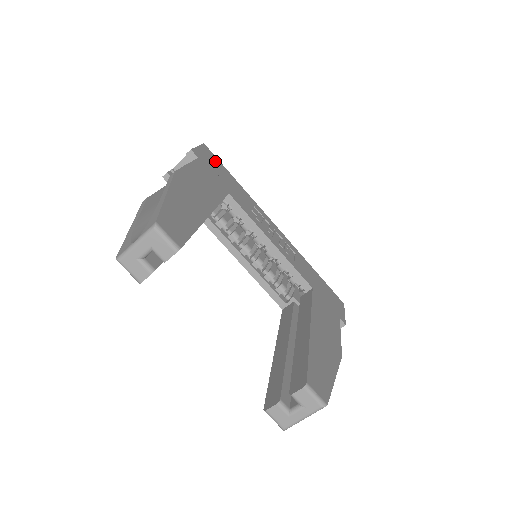
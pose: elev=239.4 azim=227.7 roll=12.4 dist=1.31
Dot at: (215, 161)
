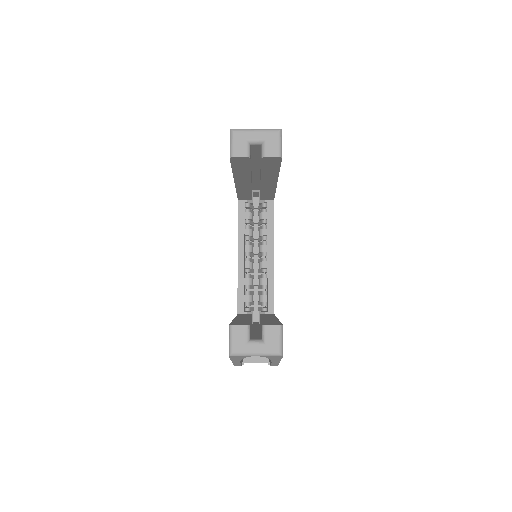
Dot at: occluded
